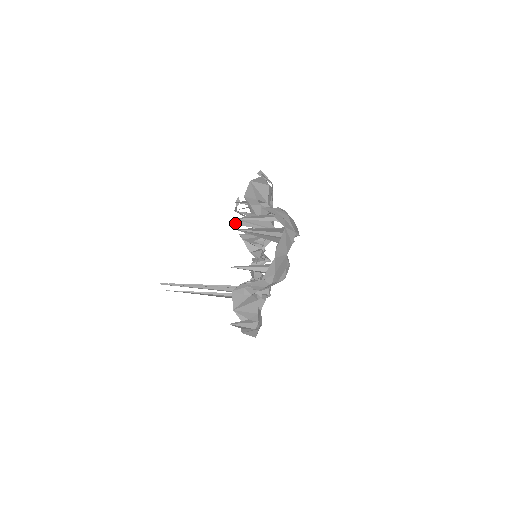
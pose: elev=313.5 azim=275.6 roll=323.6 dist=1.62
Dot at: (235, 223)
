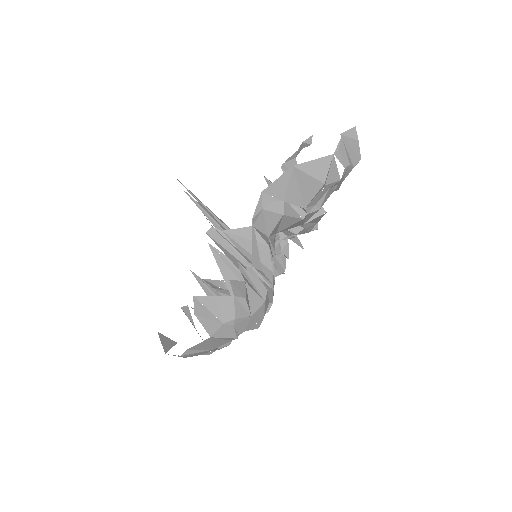
Dot at: (213, 235)
